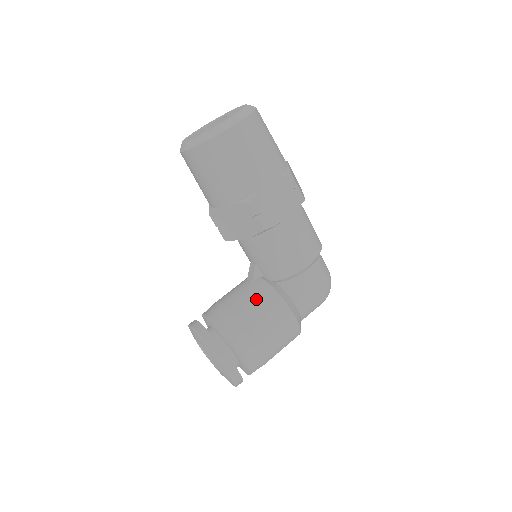
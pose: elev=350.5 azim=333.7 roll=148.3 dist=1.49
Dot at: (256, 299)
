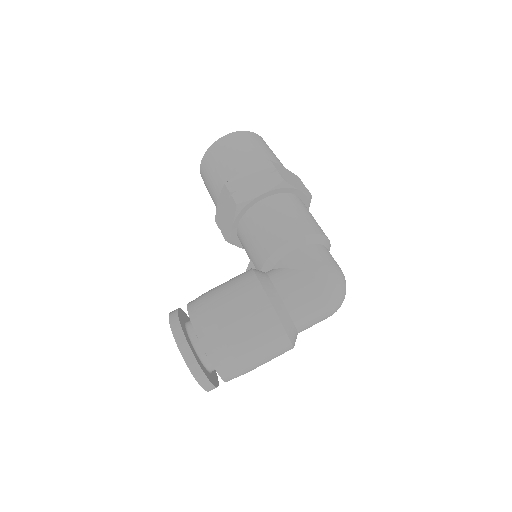
Dot at: (232, 279)
